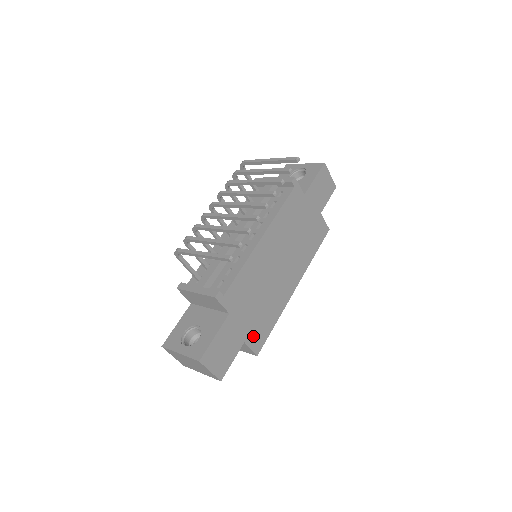
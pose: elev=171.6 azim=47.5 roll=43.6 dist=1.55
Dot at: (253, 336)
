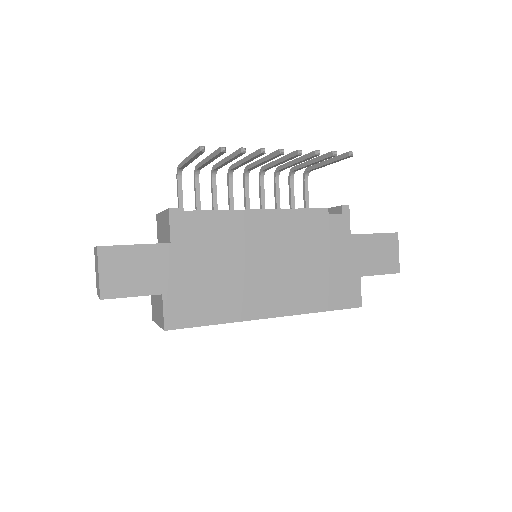
Dot at: (178, 302)
